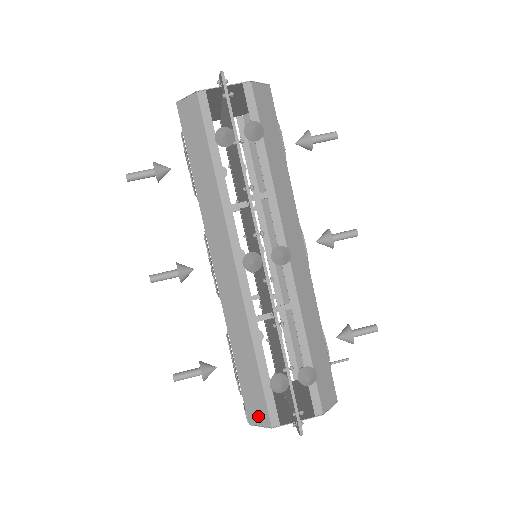
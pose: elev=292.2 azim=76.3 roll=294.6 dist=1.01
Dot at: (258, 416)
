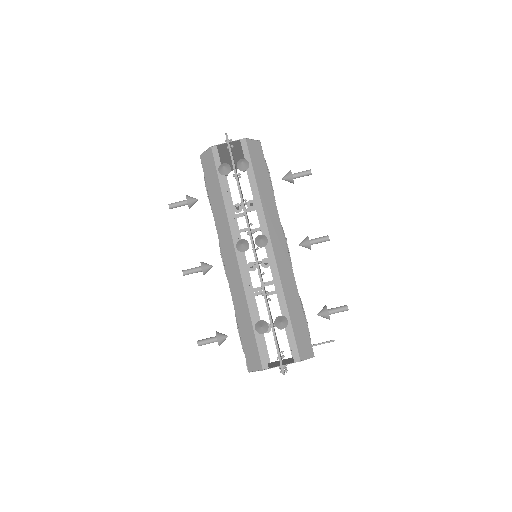
Dot at: (254, 363)
